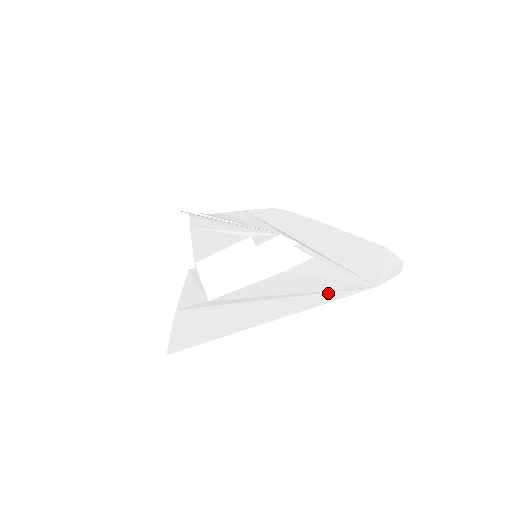
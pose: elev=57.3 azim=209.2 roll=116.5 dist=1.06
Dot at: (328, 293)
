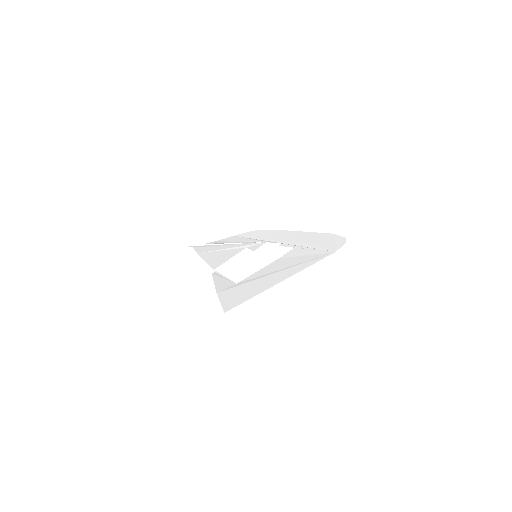
Dot at: (310, 261)
